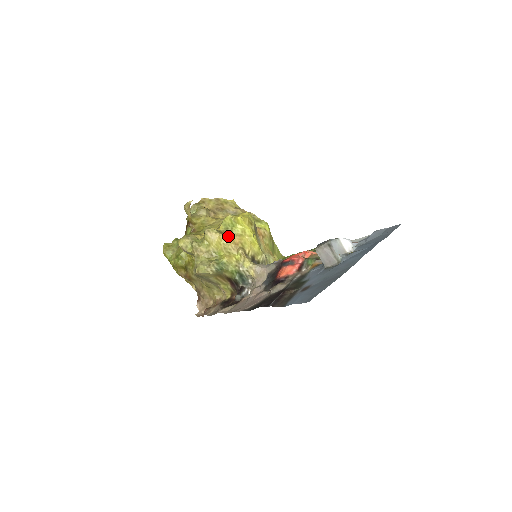
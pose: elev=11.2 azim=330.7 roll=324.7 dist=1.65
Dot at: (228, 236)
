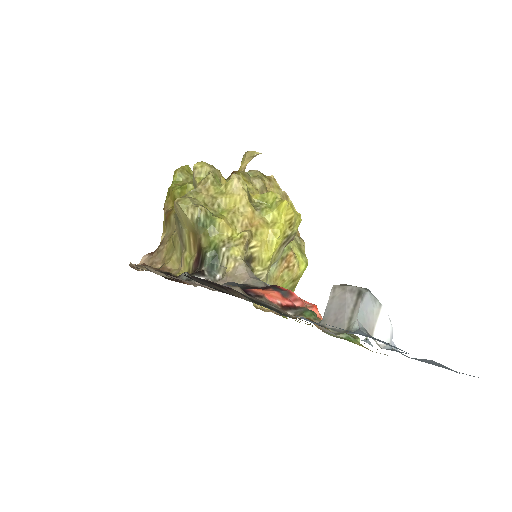
Dot at: (252, 208)
